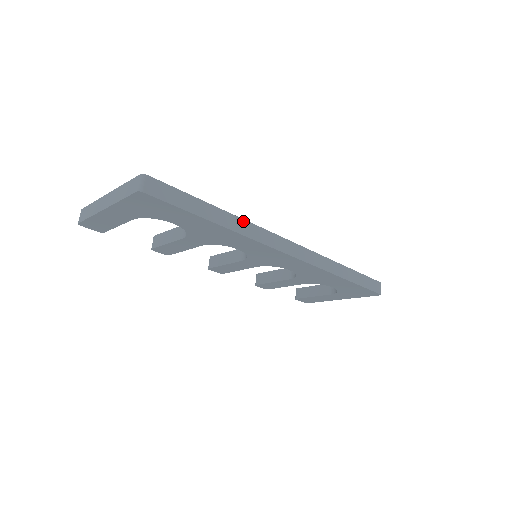
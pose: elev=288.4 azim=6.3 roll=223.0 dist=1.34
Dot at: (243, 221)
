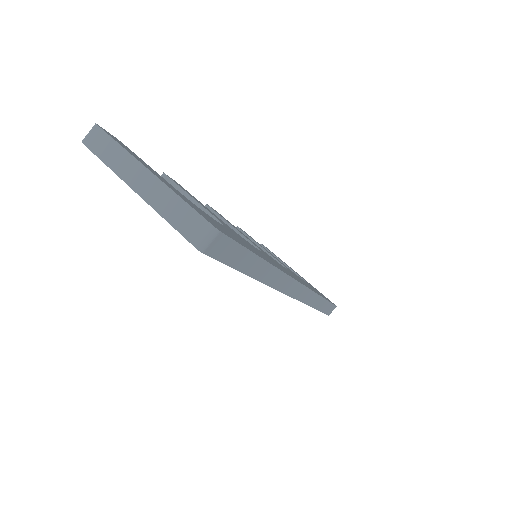
Dot at: (277, 270)
